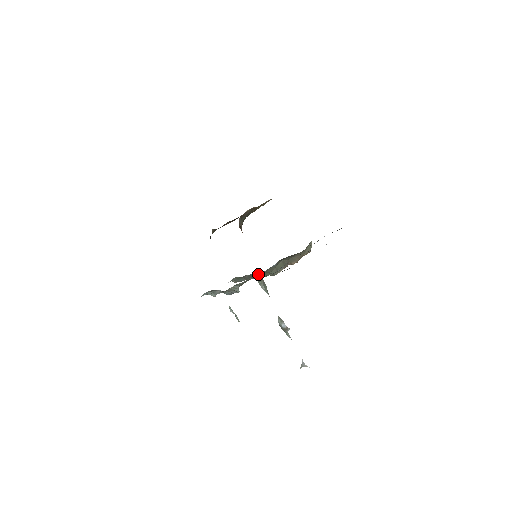
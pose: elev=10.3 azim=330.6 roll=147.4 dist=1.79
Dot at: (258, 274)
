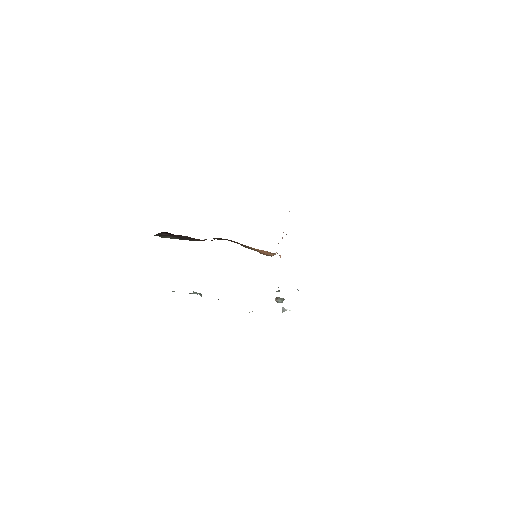
Dot at: occluded
